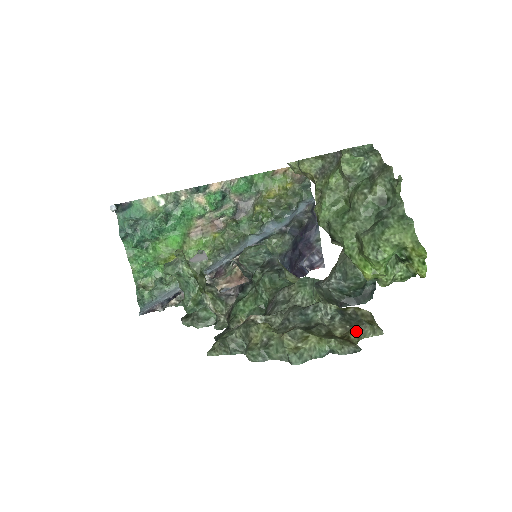
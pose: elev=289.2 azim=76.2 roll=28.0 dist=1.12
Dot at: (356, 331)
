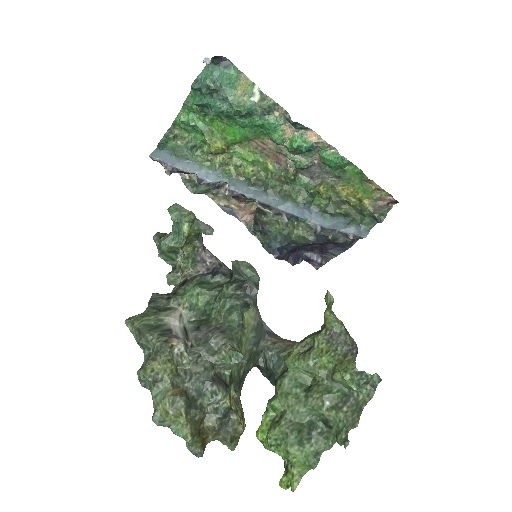
Dot at: (218, 435)
